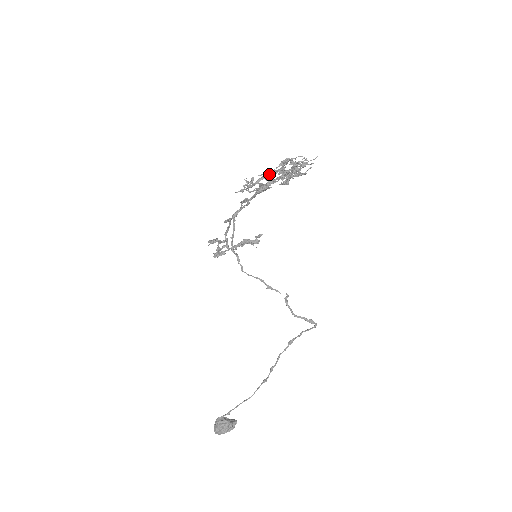
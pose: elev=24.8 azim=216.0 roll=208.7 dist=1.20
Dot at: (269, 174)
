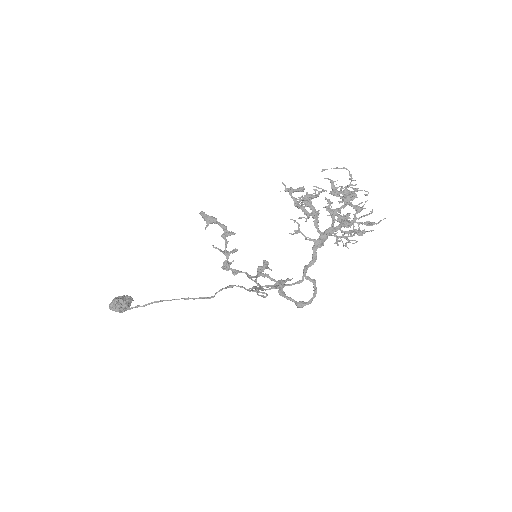
Dot at: occluded
